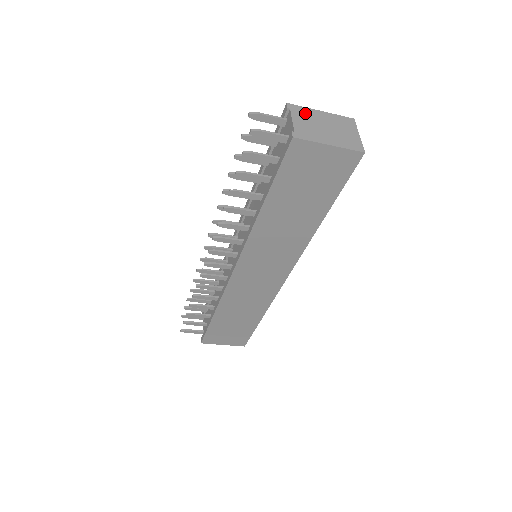
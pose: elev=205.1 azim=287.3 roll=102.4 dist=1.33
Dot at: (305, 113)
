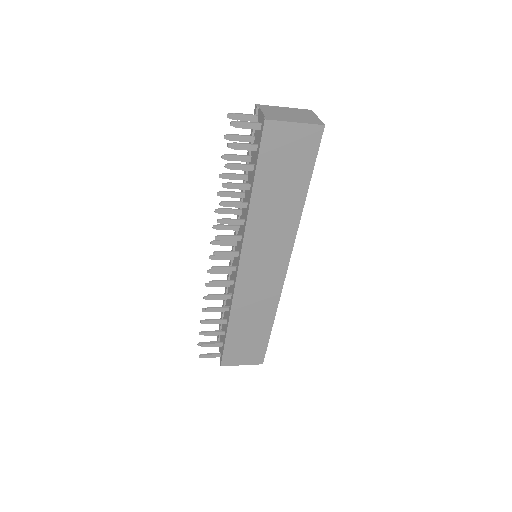
Dot at: (271, 108)
